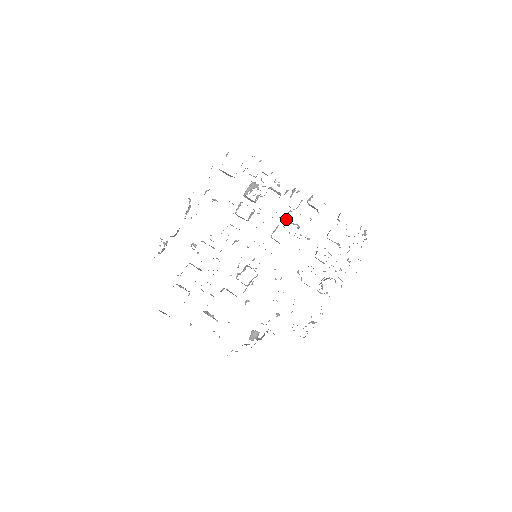
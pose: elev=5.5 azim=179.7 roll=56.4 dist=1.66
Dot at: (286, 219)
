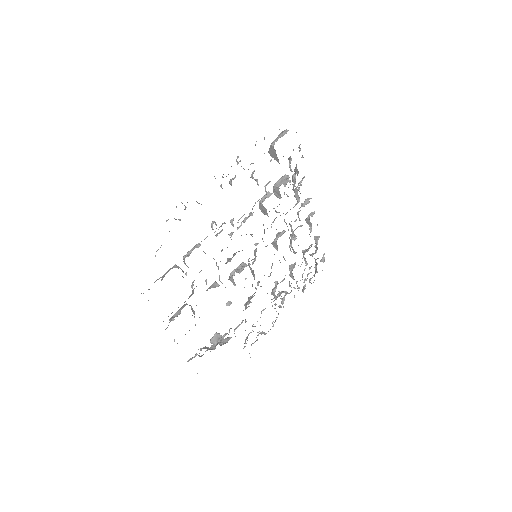
Dot at: occluded
